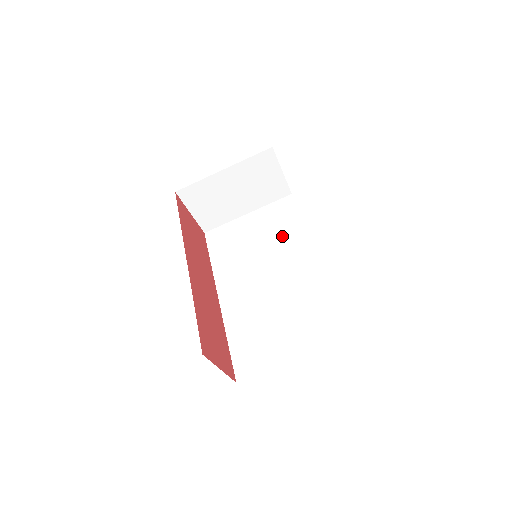
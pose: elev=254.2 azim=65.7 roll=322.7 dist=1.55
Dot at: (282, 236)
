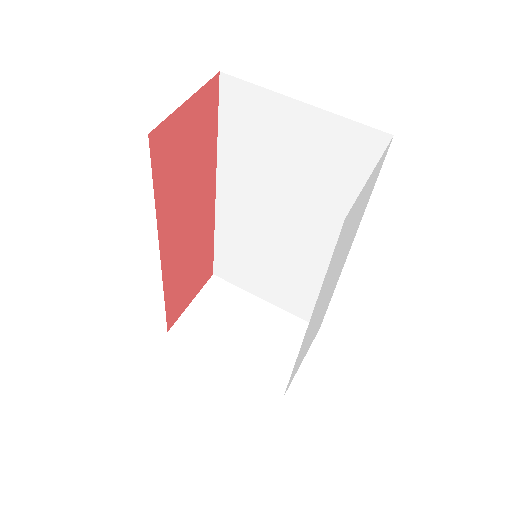
Dot at: occluded
